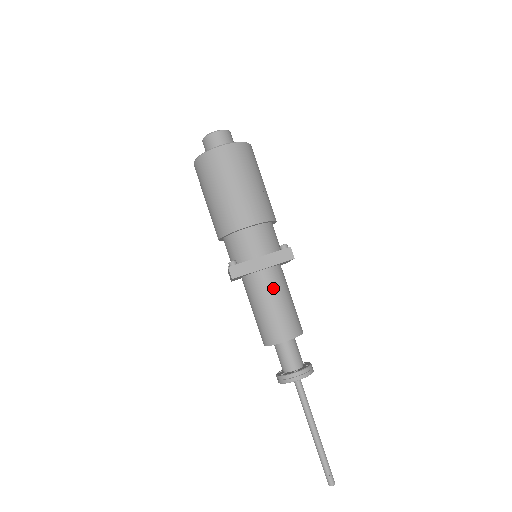
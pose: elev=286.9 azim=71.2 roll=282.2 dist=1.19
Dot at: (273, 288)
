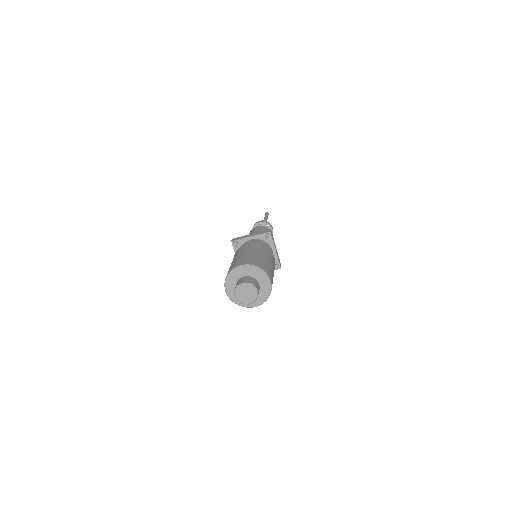
Dot at: occluded
